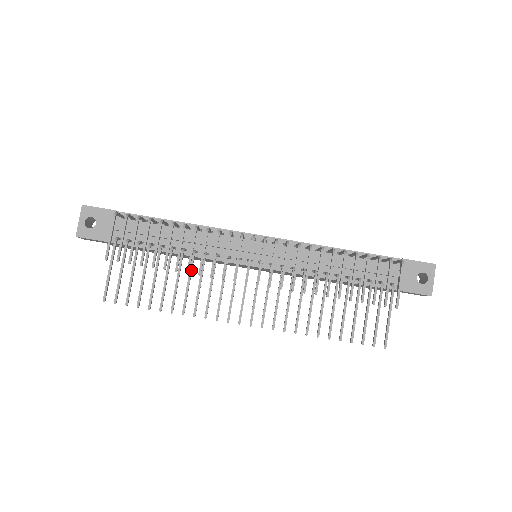
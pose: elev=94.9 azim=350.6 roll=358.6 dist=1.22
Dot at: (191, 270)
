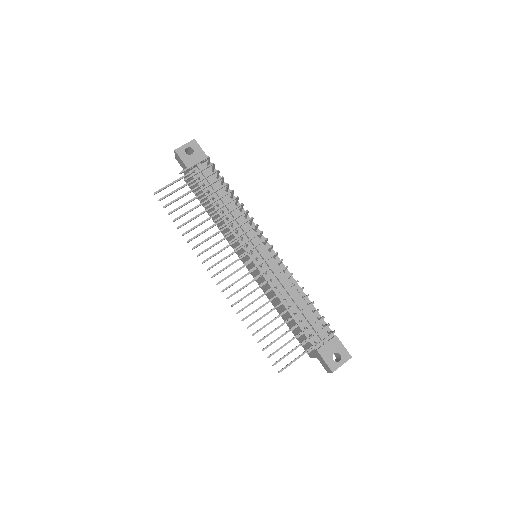
Dot at: (216, 224)
